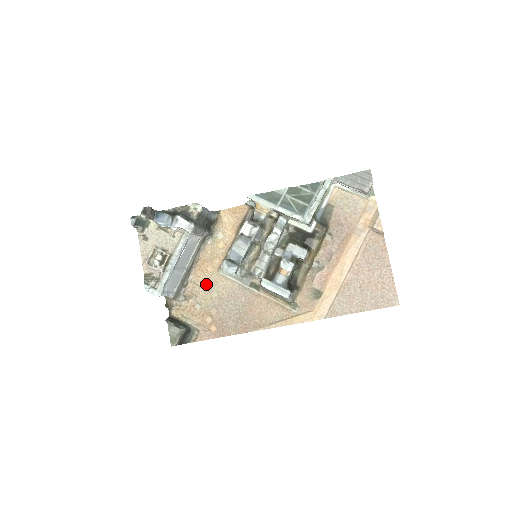
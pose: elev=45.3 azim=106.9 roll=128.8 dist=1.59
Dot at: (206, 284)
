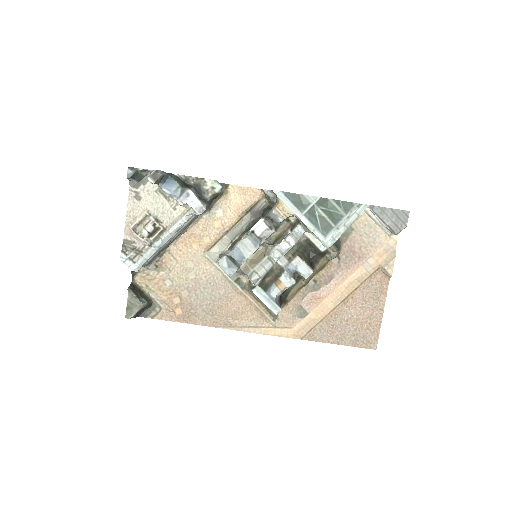
Dot at: (186, 261)
